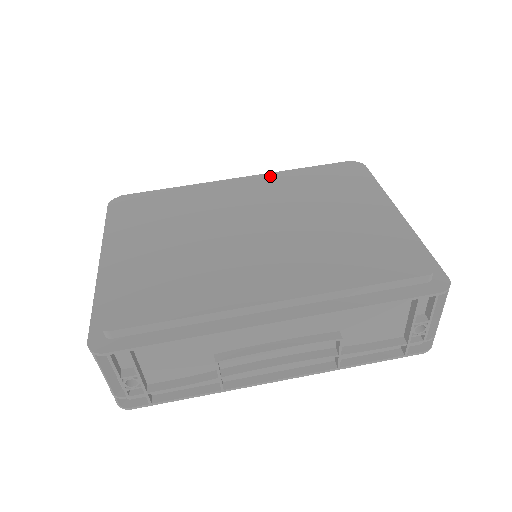
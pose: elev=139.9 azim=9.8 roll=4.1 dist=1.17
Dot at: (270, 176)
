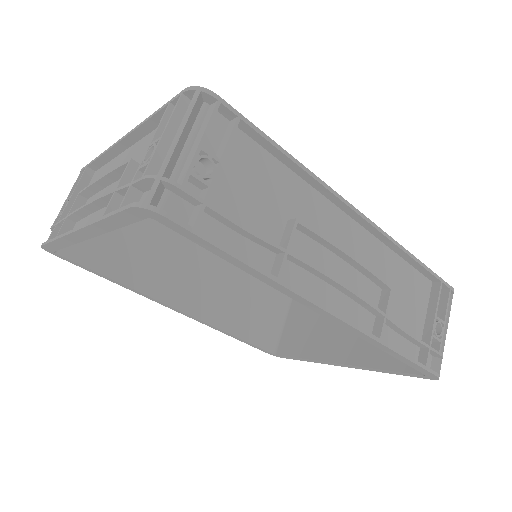
Dot at: occluded
